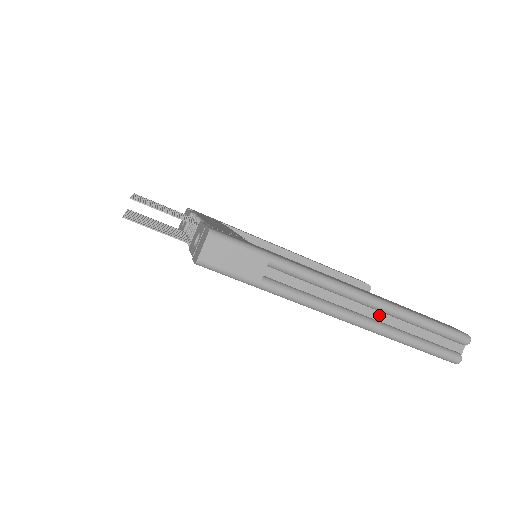
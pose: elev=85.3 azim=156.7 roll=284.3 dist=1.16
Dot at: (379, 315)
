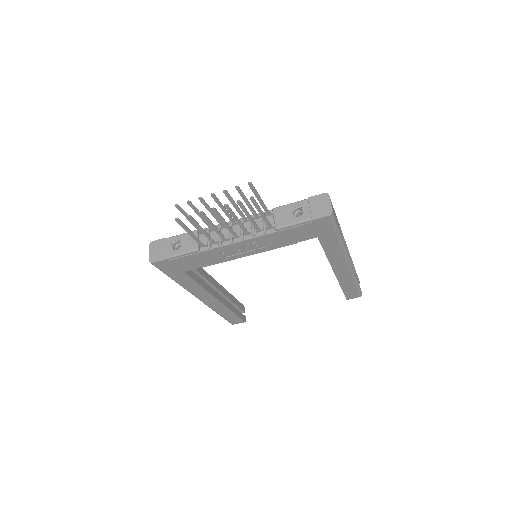
Dot at: occluded
